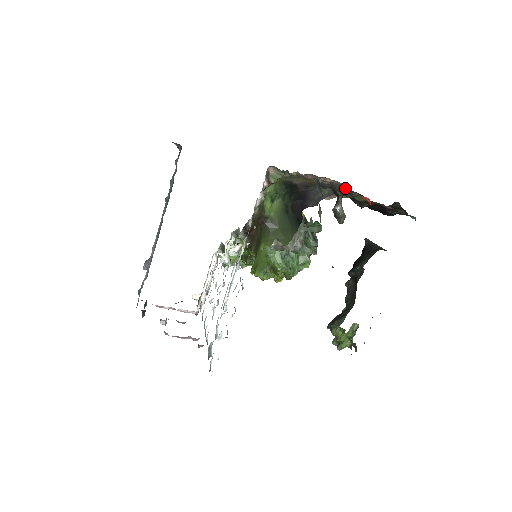
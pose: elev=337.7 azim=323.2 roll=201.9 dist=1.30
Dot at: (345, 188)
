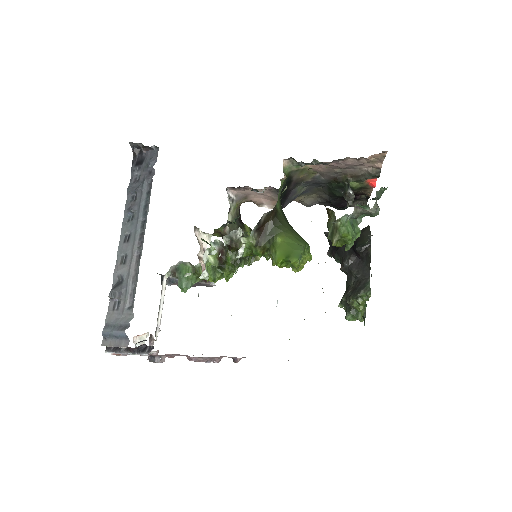
Dot at: (369, 170)
